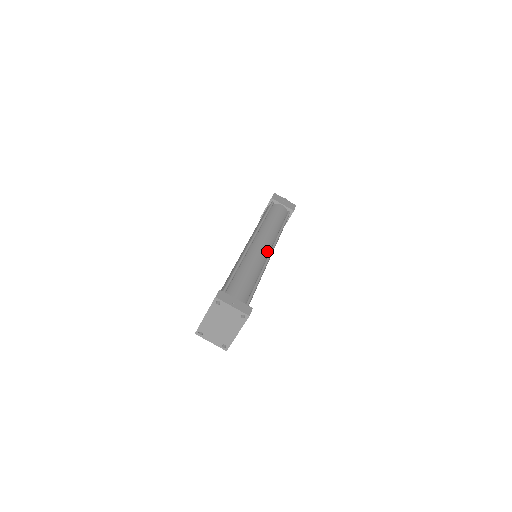
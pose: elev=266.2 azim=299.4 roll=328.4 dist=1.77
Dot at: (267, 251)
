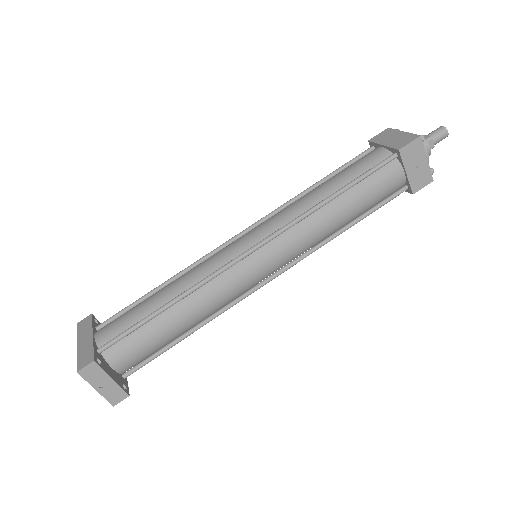
Dot at: (268, 273)
